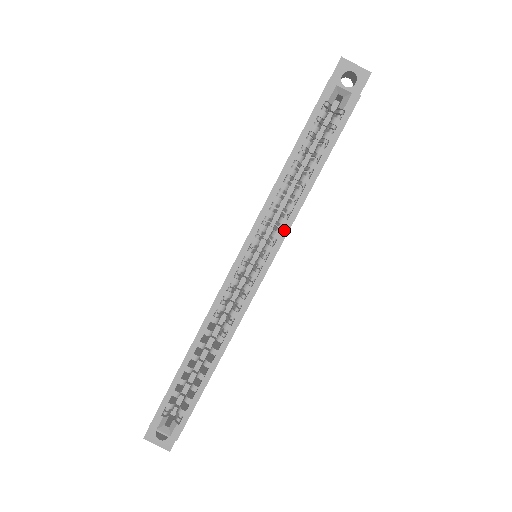
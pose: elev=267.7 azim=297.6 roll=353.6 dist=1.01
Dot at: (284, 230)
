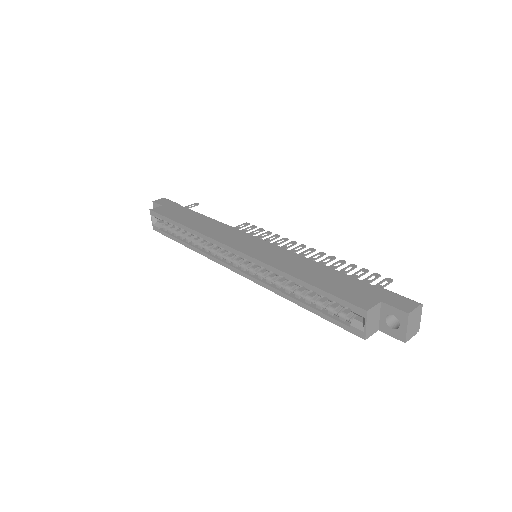
Dot at: (262, 283)
